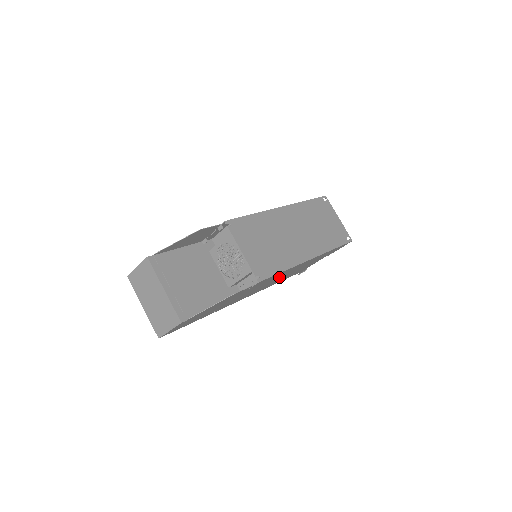
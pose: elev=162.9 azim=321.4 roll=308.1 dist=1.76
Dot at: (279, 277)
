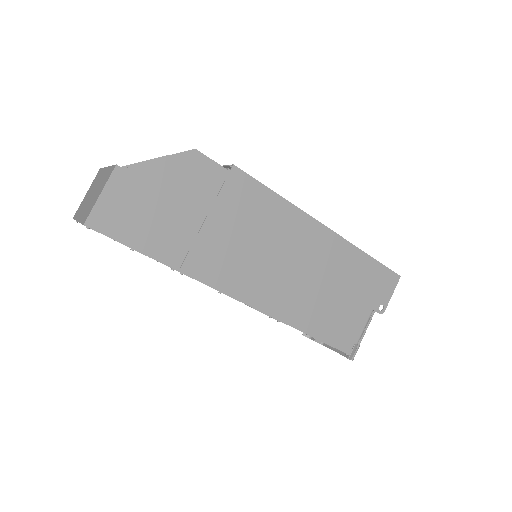
Dot at: (287, 254)
